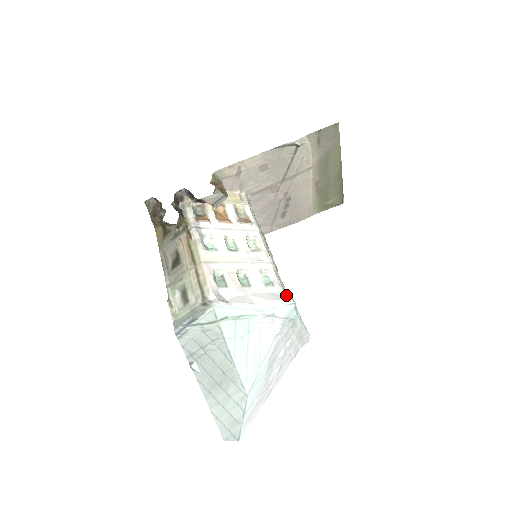
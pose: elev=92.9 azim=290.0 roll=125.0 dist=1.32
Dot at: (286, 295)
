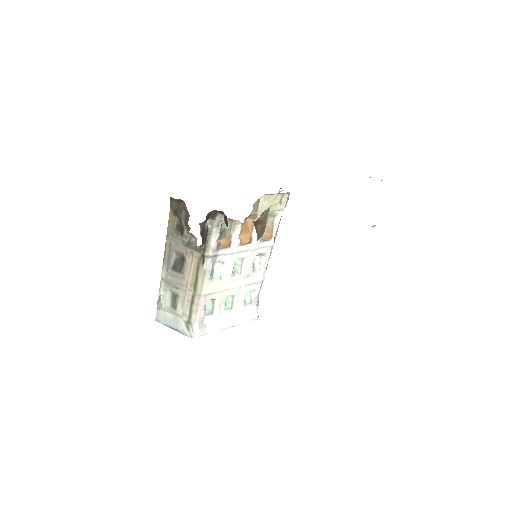
Dot at: (255, 311)
